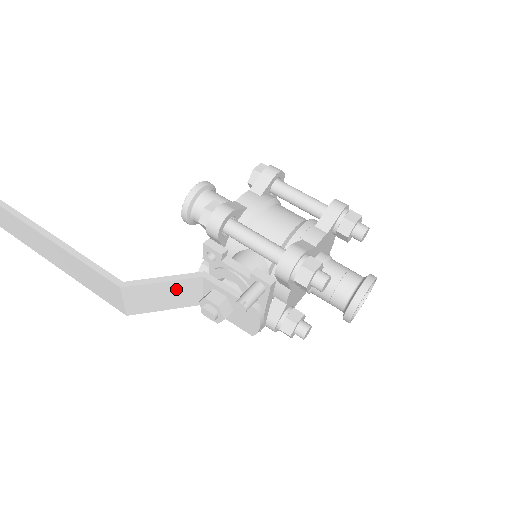
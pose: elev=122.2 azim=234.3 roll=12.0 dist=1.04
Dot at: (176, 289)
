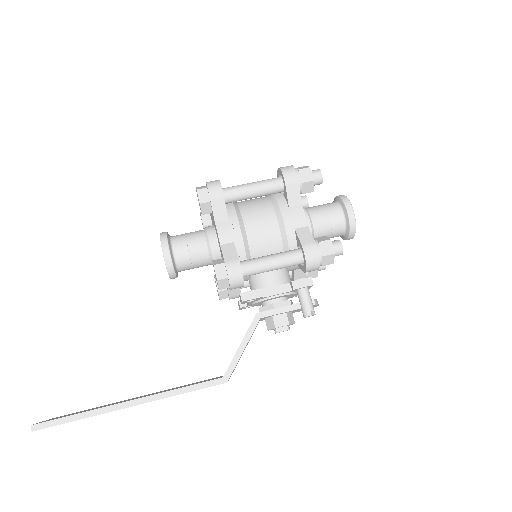
Dot at: occluded
